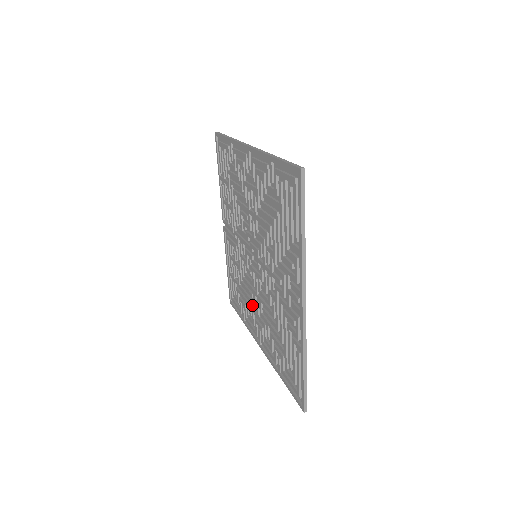
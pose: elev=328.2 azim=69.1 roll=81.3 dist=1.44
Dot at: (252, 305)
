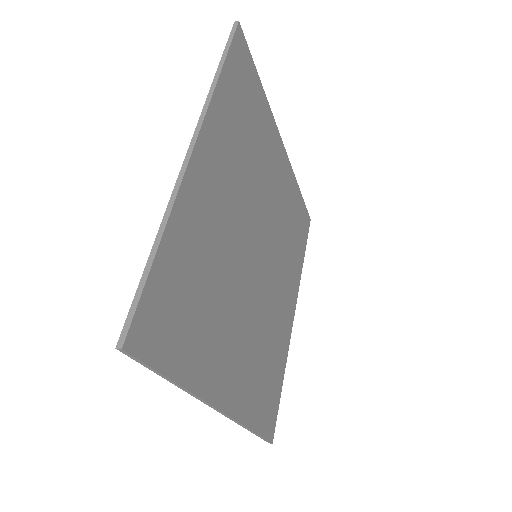
Dot at: (246, 358)
